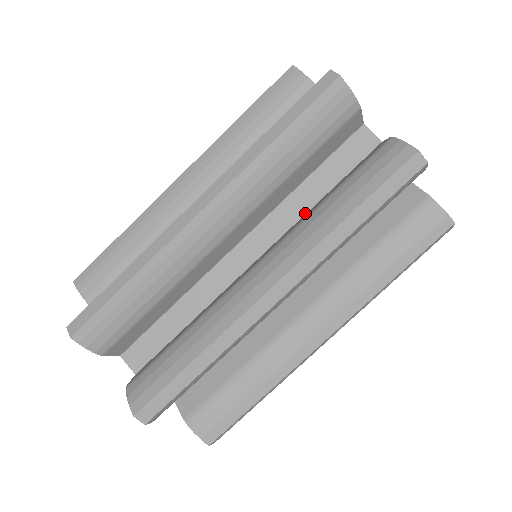
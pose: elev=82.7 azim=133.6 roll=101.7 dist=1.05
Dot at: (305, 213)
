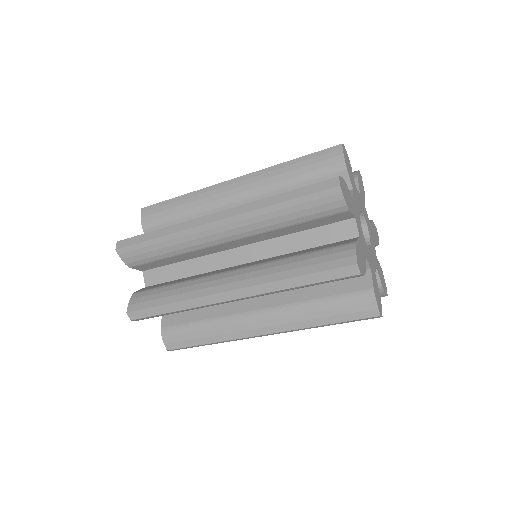
Dot at: occluded
